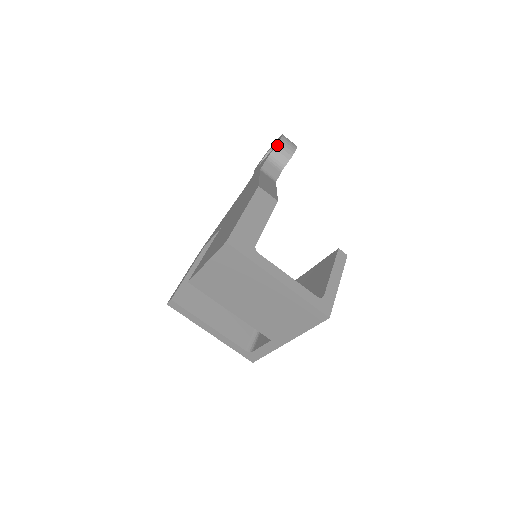
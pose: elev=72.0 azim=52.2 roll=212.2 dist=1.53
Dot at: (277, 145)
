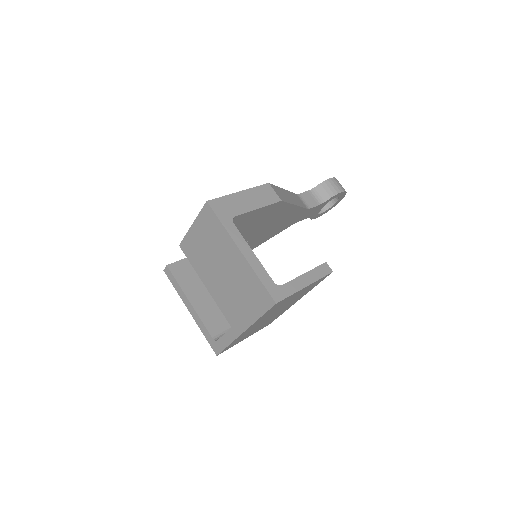
Dot at: (324, 182)
